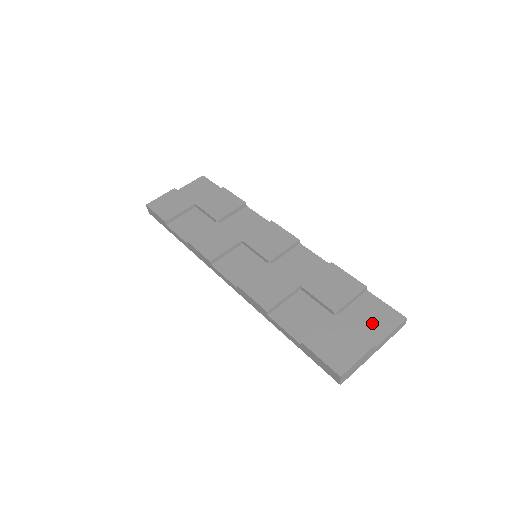
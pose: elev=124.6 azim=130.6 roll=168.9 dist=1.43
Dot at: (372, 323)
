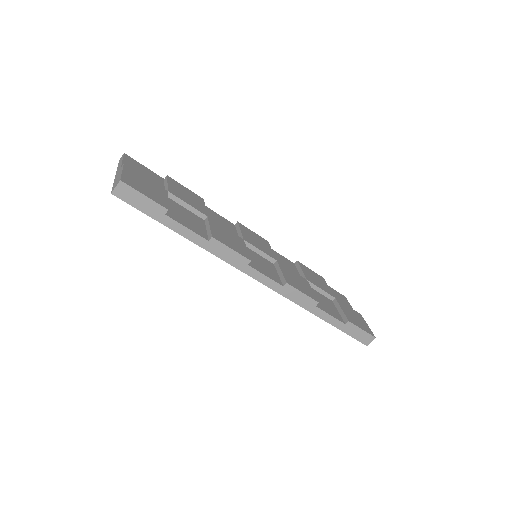
Dot at: (343, 302)
